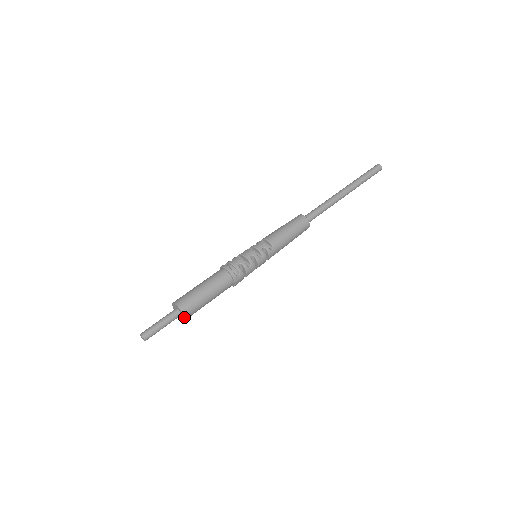
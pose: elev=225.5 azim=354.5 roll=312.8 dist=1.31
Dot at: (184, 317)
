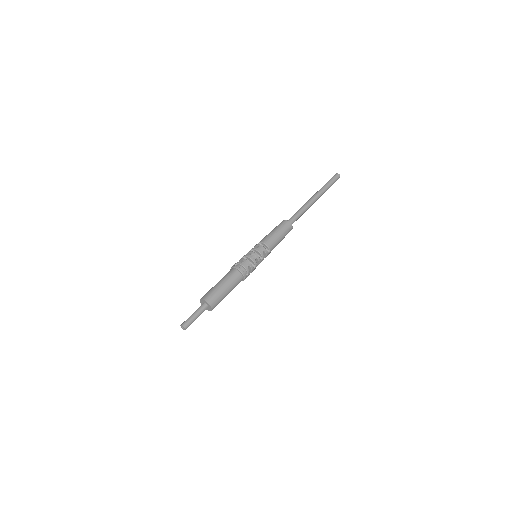
Dot at: (211, 310)
